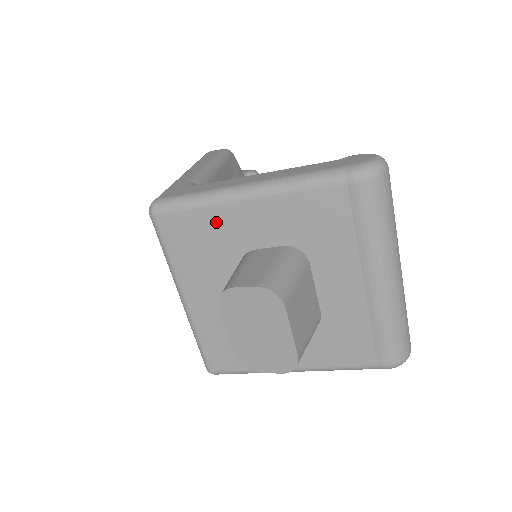
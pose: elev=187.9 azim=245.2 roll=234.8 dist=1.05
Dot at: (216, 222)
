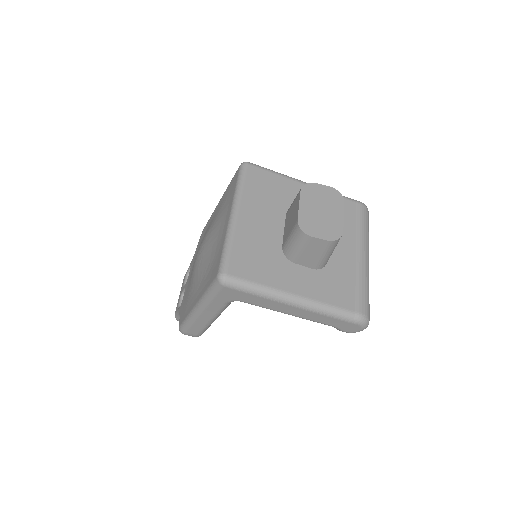
Dot at: (283, 185)
